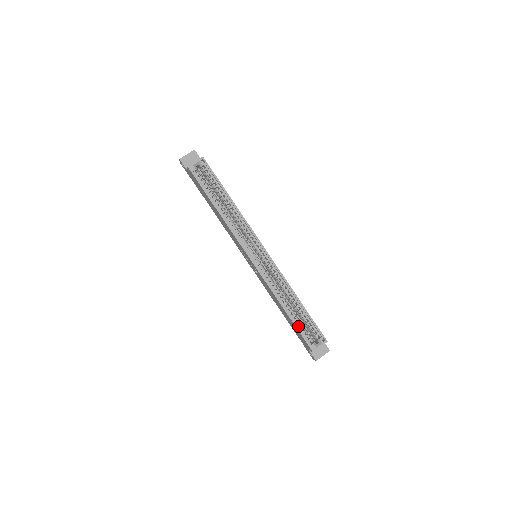
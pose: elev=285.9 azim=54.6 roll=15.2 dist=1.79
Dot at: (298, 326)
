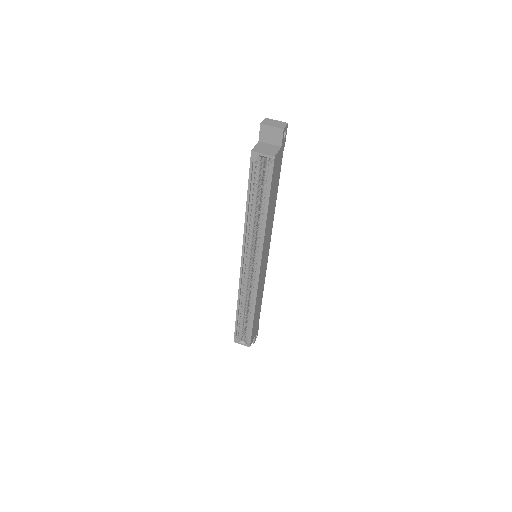
Dot at: (238, 323)
